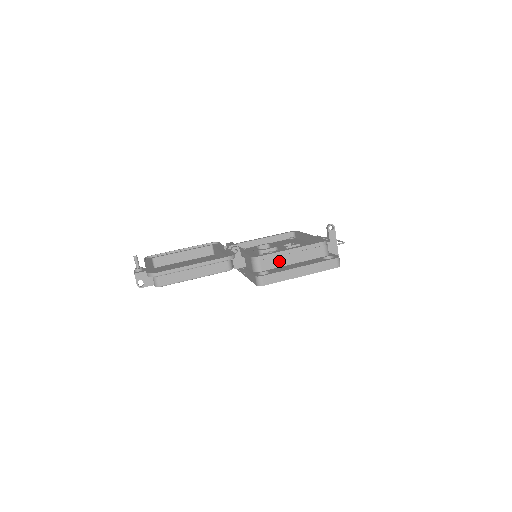
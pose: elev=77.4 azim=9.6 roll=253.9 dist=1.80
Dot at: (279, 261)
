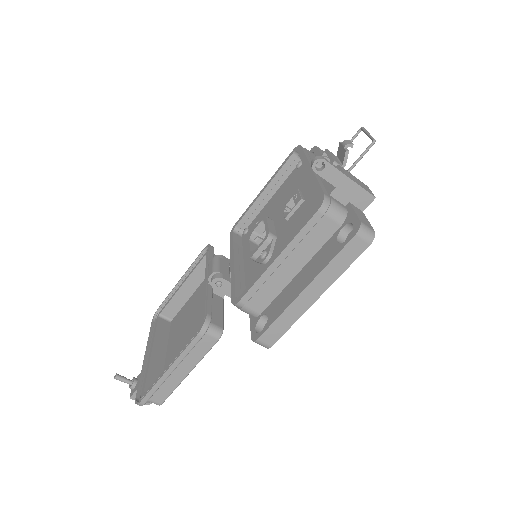
Dot at: (272, 286)
